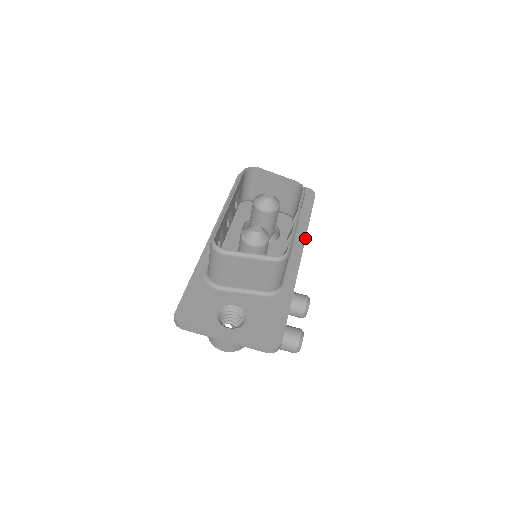
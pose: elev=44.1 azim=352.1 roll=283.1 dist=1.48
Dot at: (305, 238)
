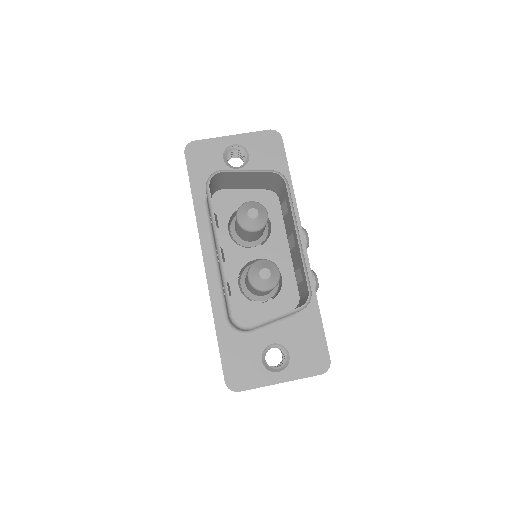
Dot at: (298, 216)
